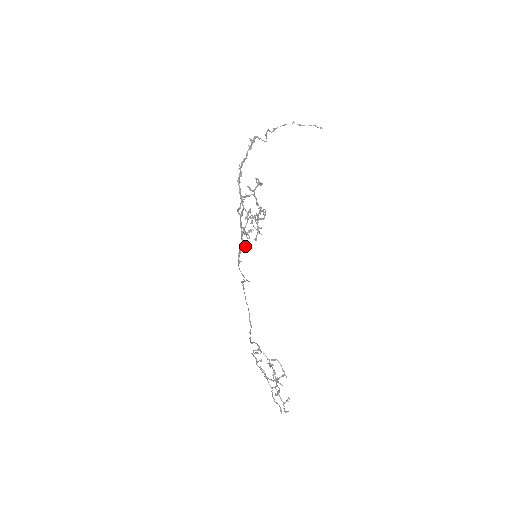
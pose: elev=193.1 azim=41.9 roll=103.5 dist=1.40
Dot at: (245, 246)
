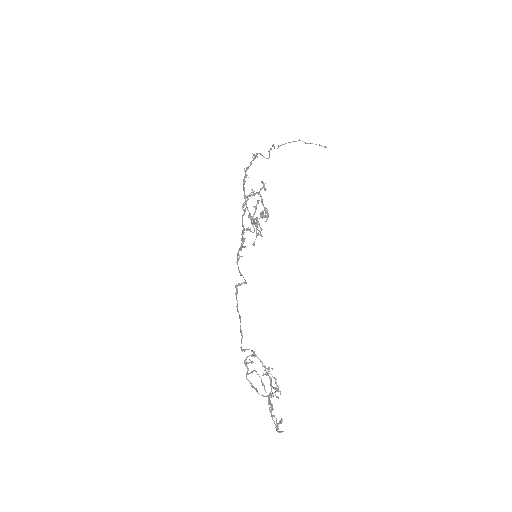
Dot at: (245, 246)
